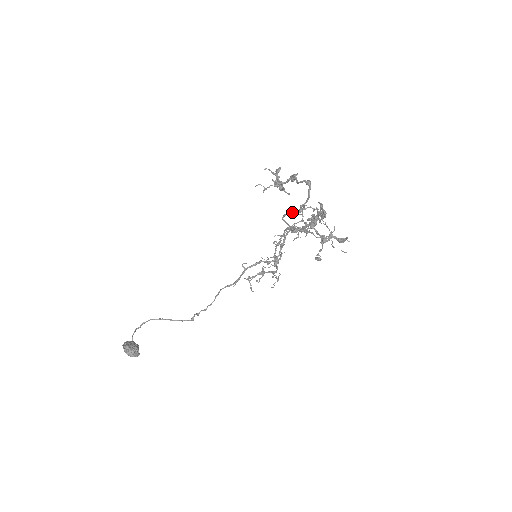
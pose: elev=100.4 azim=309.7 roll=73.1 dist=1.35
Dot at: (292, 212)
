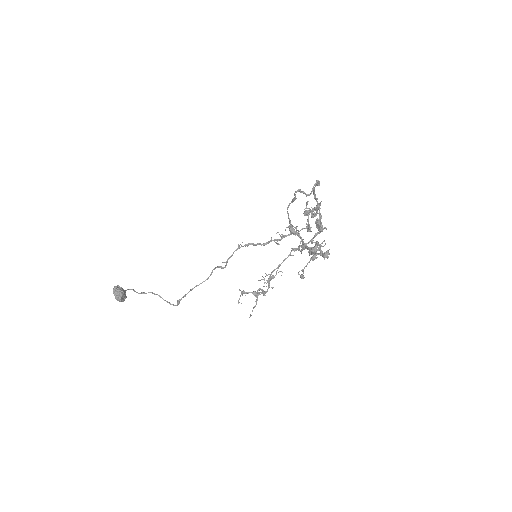
Dot at: (294, 197)
